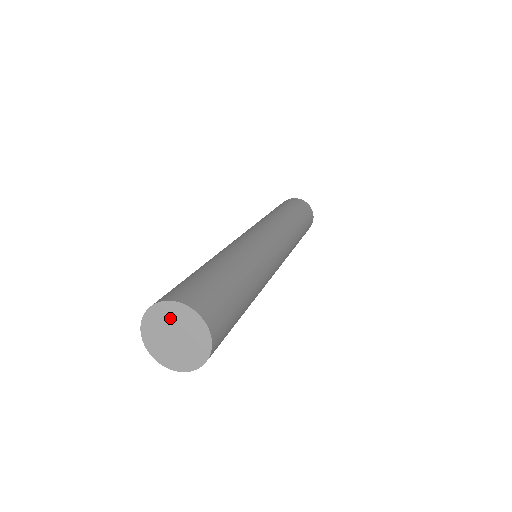
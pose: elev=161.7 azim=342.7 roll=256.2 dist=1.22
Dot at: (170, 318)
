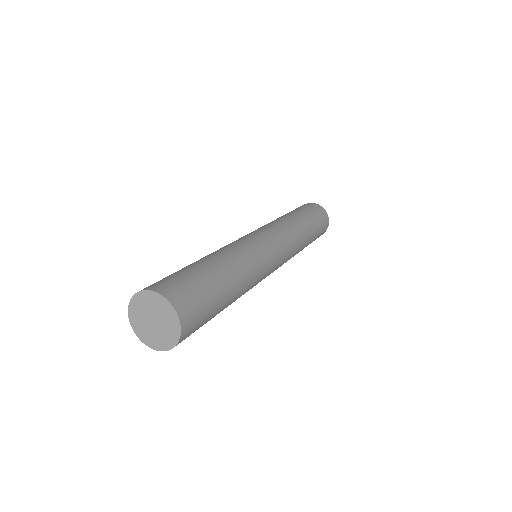
Dot at: (158, 307)
